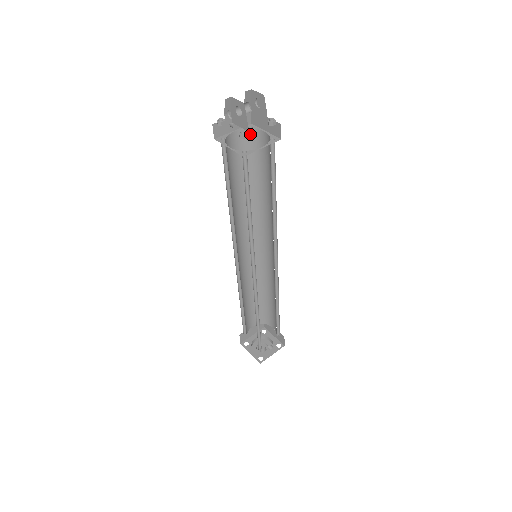
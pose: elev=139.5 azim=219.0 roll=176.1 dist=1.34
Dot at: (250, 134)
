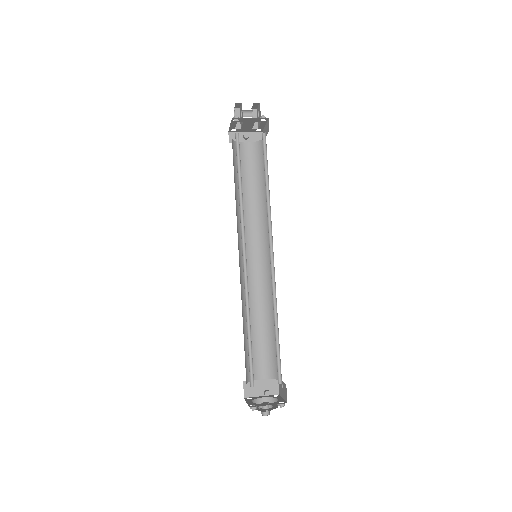
Dot at: (258, 145)
